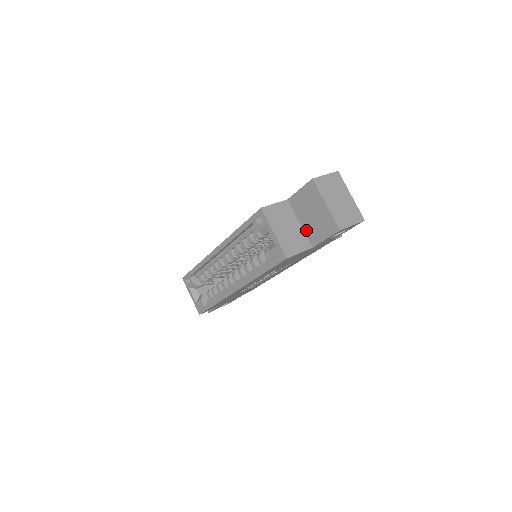
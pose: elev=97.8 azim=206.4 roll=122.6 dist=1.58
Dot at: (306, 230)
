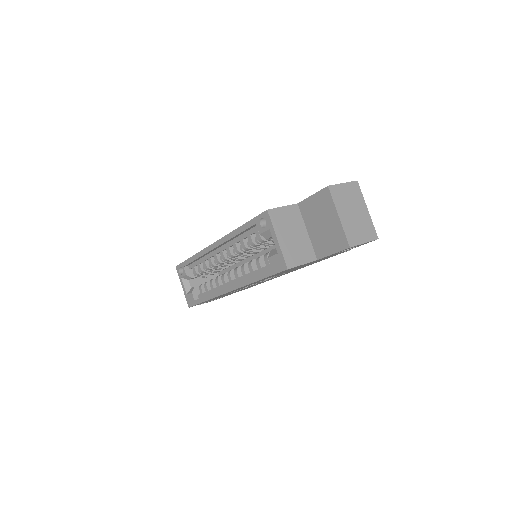
Dot at: (313, 240)
